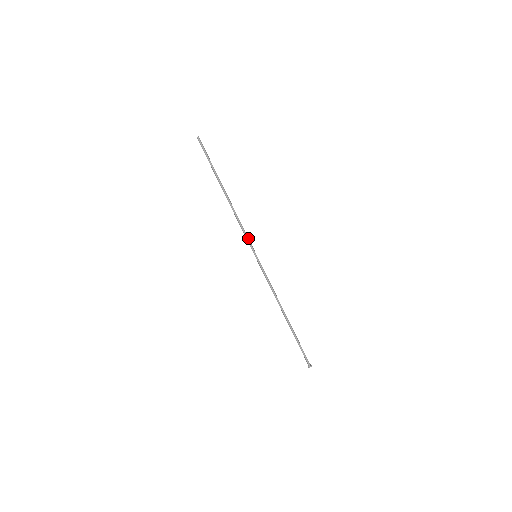
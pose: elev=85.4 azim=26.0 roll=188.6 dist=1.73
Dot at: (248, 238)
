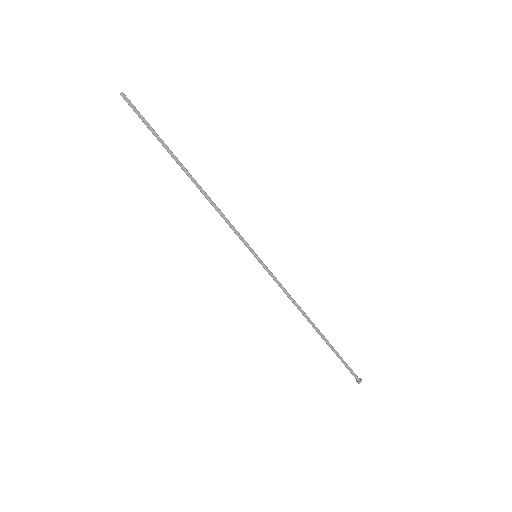
Dot at: (238, 234)
